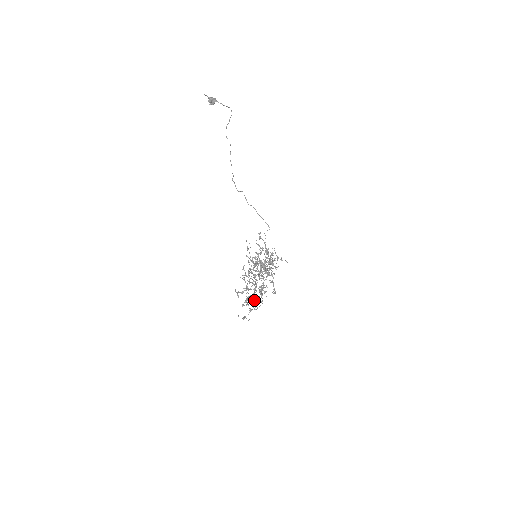
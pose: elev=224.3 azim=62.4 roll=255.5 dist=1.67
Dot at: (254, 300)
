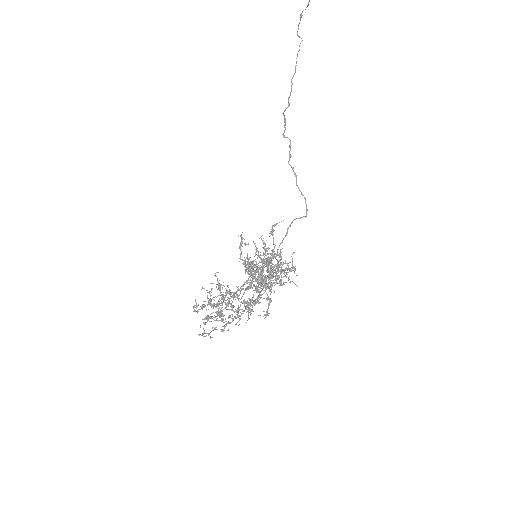
Dot at: occluded
